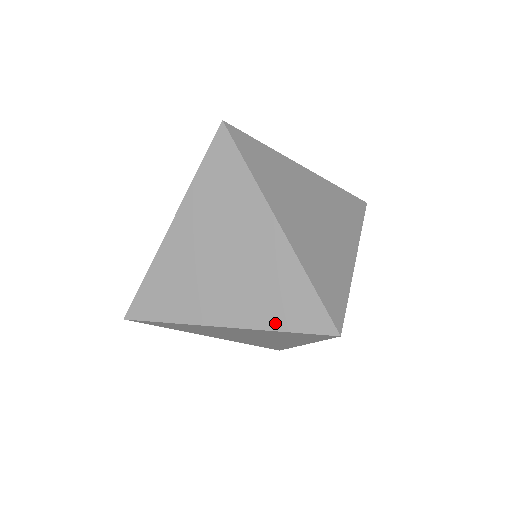
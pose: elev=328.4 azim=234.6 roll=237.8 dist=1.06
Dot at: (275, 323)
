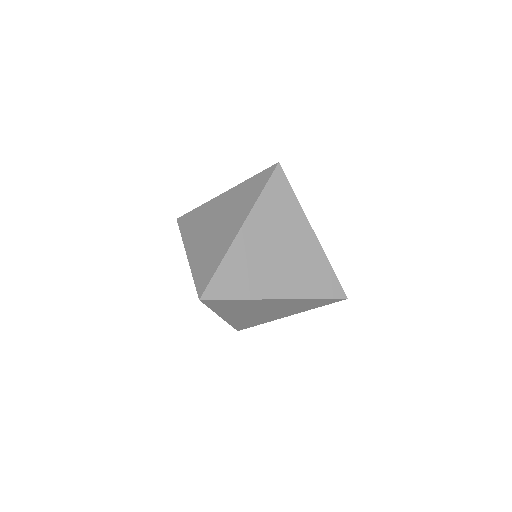
Dot at: (312, 294)
